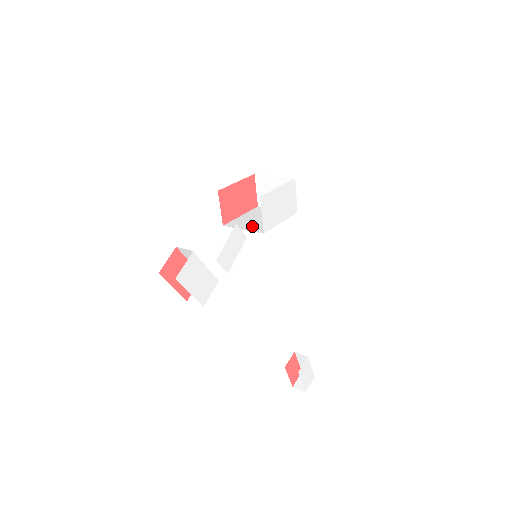
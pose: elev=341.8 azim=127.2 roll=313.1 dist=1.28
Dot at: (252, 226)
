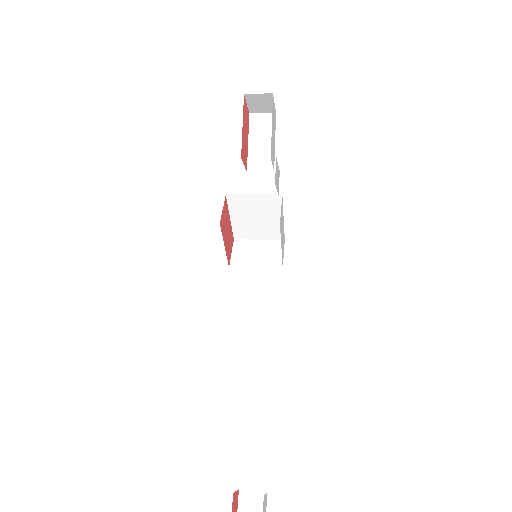
Dot at: occluded
